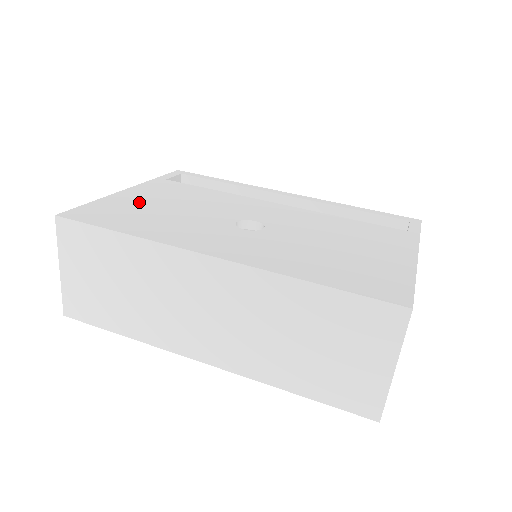
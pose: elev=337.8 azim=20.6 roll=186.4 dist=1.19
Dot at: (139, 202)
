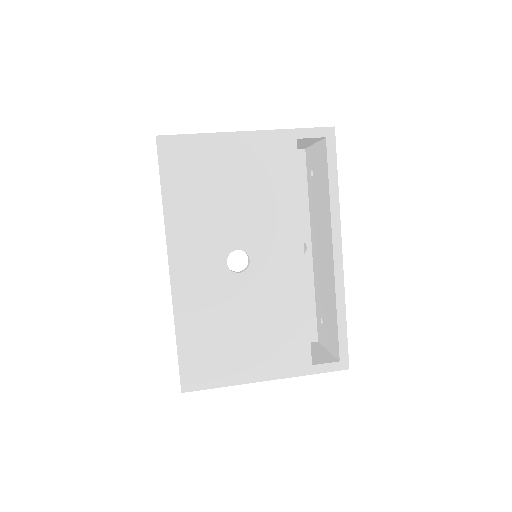
Dot at: (223, 164)
